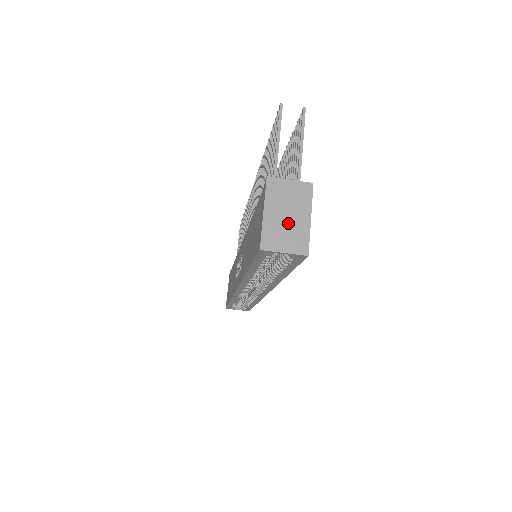
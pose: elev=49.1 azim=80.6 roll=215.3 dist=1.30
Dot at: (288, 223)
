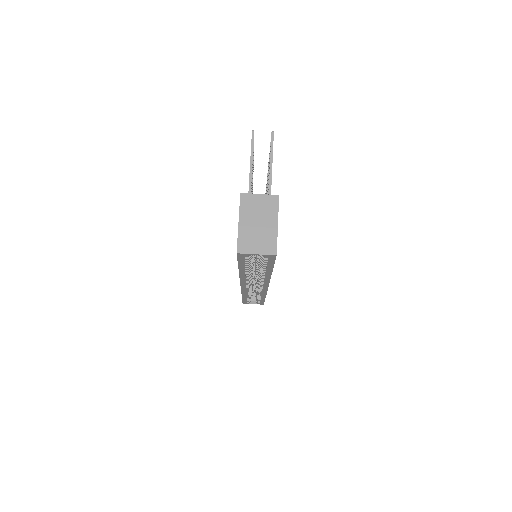
Dot at: (259, 230)
